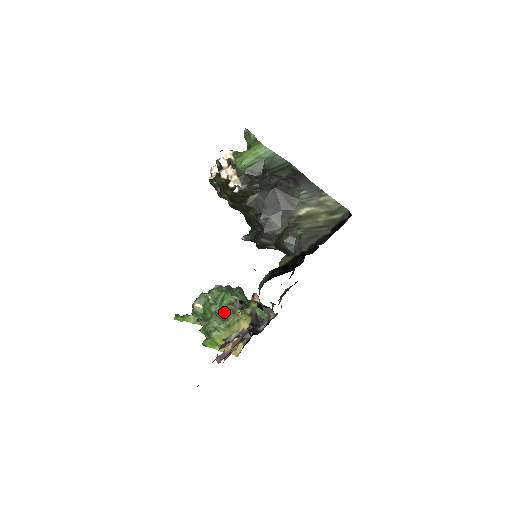
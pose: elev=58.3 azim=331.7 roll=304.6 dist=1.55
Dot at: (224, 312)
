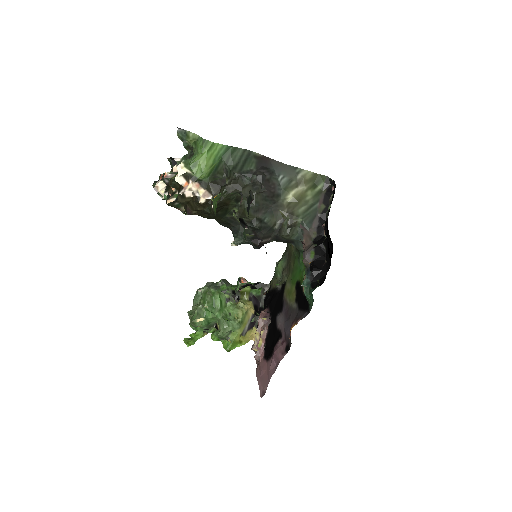
Dot at: (228, 312)
